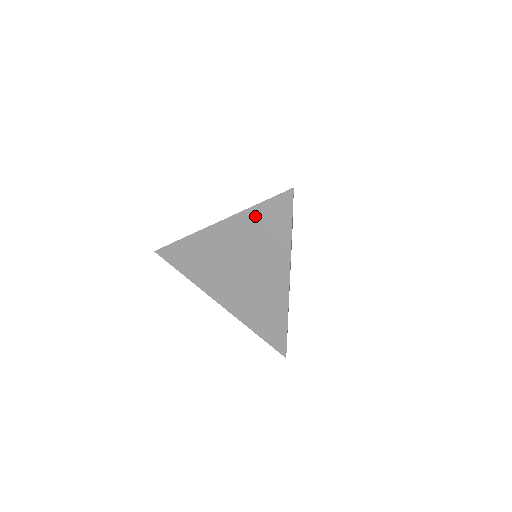
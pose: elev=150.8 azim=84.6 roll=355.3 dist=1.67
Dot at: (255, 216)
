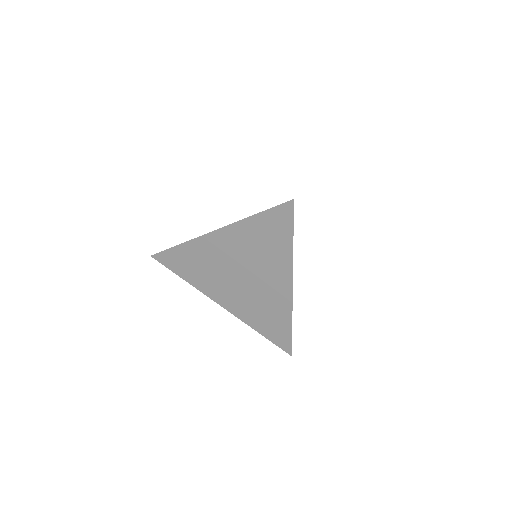
Dot at: (254, 225)
